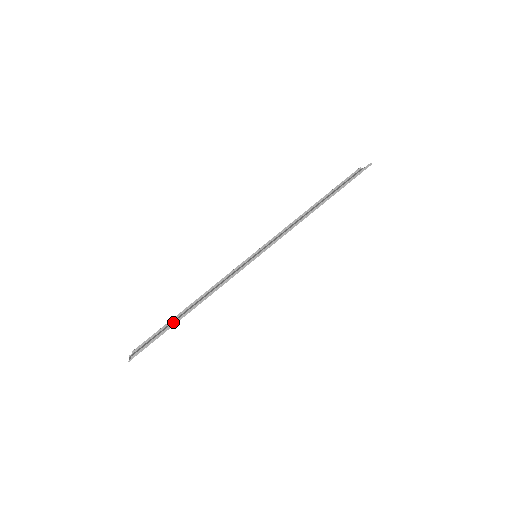
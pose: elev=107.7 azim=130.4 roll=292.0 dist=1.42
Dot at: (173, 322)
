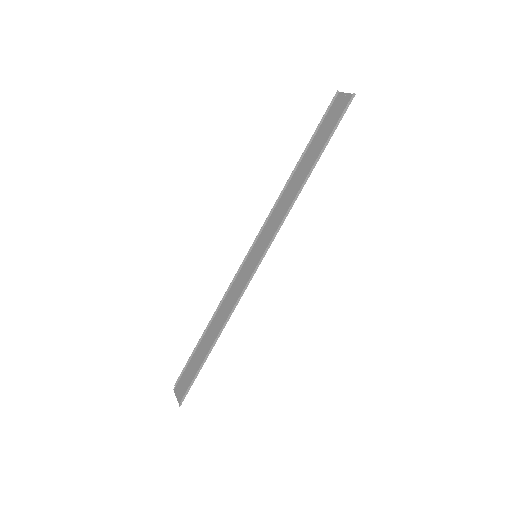
Dot at: (204, 359)
